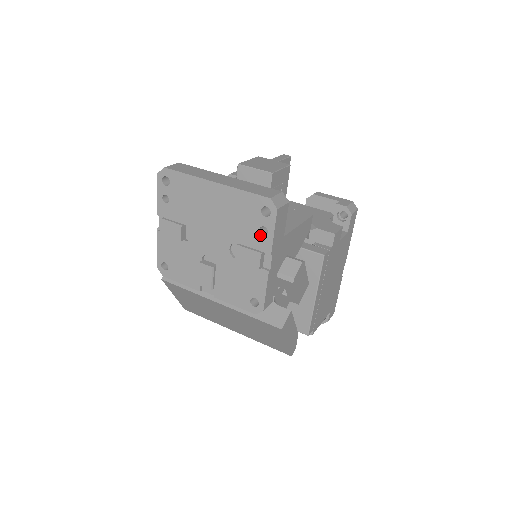
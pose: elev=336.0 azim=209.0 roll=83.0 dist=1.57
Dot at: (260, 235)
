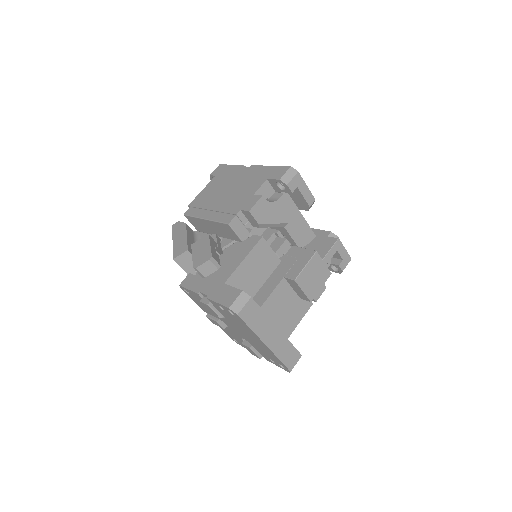
Dot at: (268, 358)
